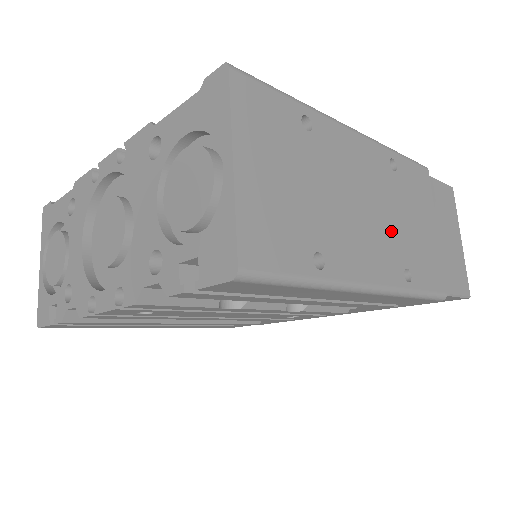
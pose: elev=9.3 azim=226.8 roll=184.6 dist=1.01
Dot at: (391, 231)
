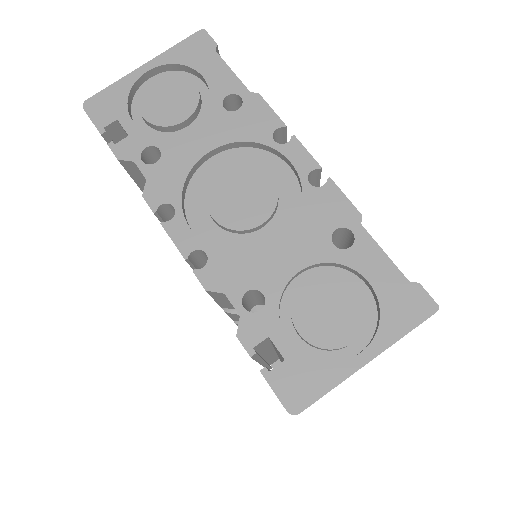
Dot at: occluded
